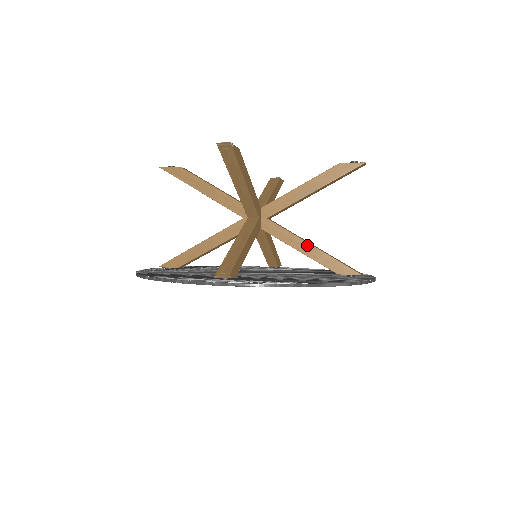
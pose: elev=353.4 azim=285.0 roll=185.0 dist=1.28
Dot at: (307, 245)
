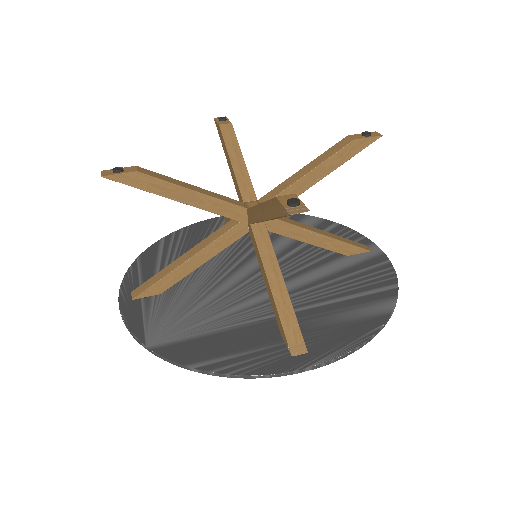
Dot at: (317, 236)
